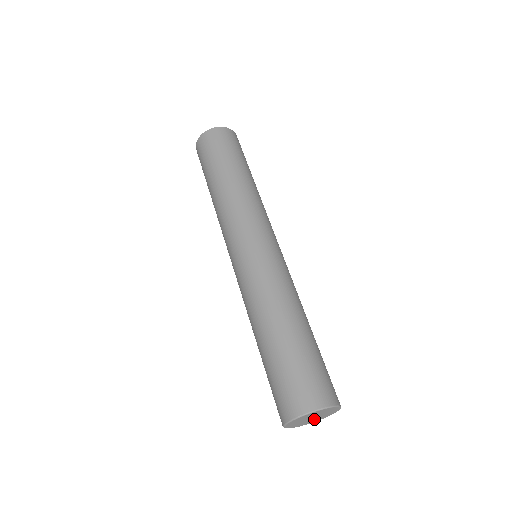
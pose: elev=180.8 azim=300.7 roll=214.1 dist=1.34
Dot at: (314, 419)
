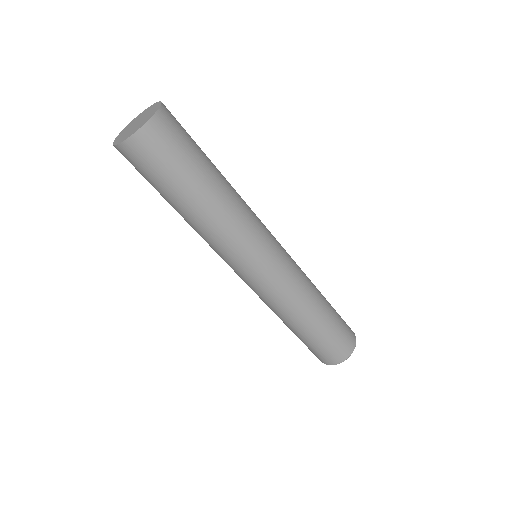
Dot at: occluded
